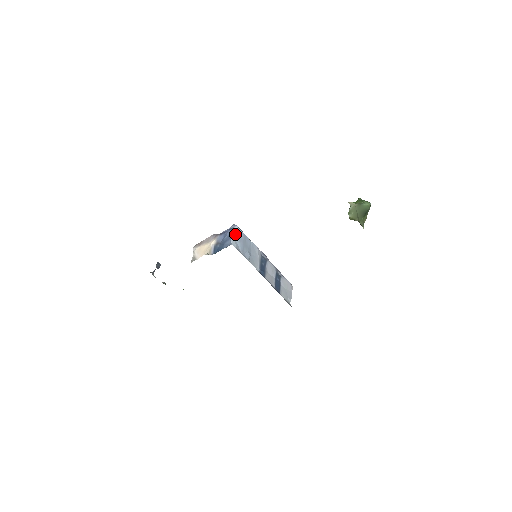
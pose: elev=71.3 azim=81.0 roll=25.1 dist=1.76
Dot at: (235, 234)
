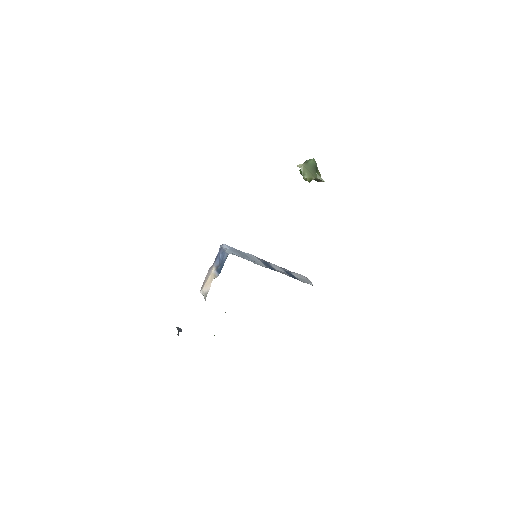
Dot at: (226, 249)
